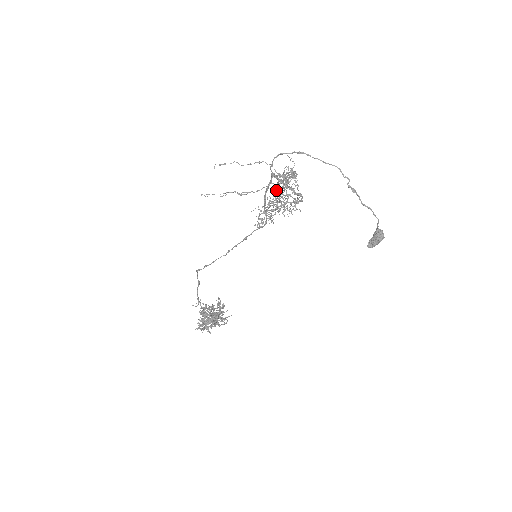
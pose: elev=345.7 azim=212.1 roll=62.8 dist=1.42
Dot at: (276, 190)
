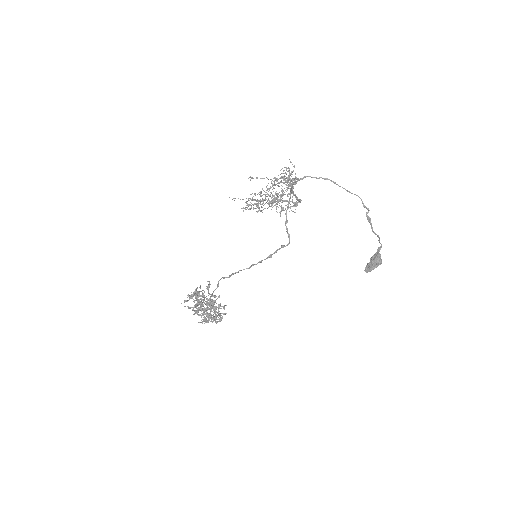
Dot at: (268, 183)
